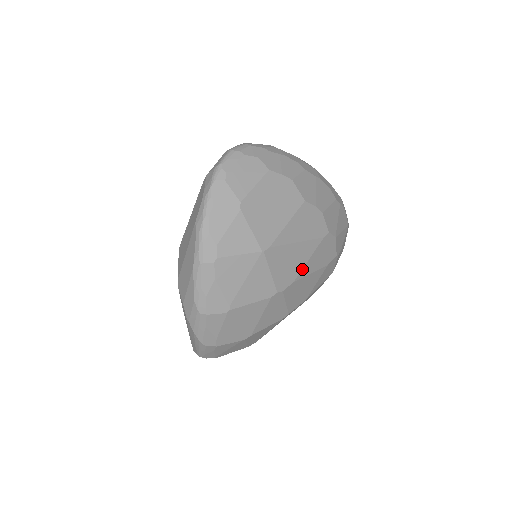
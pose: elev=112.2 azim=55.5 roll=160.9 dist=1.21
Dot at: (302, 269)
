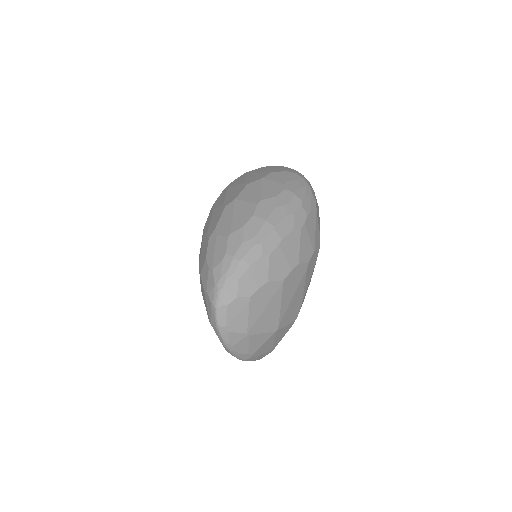
Dot at: (303, 295)
